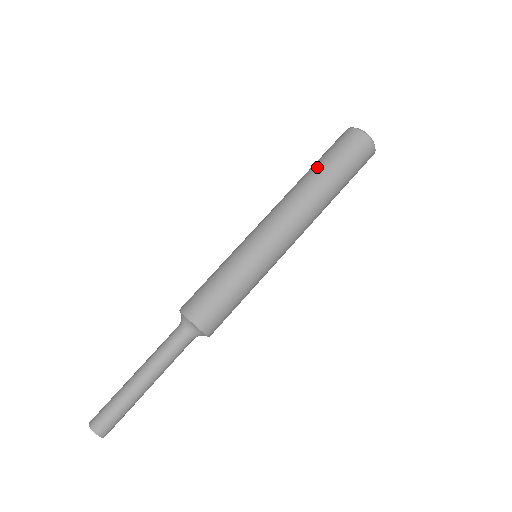
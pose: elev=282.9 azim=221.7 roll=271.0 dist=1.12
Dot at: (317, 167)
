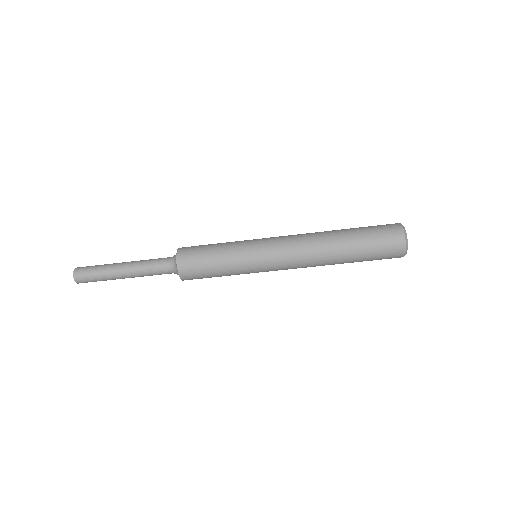
Dot at: (349, 236)
